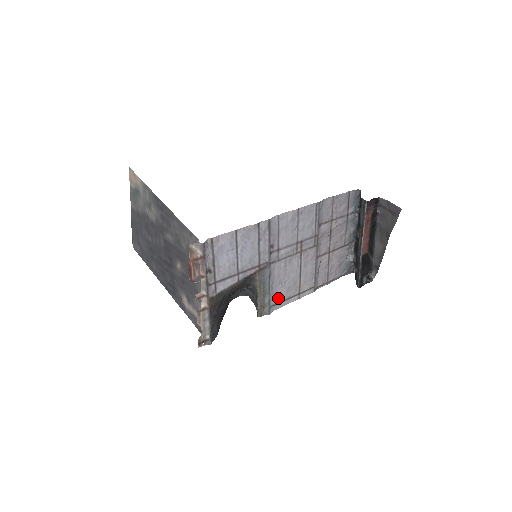
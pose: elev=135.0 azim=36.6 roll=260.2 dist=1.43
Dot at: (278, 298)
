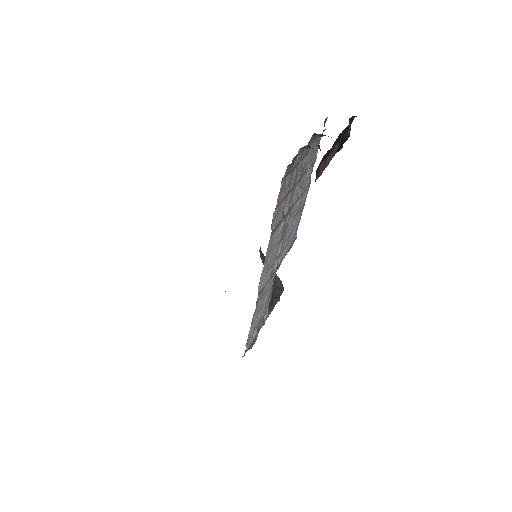
Dot at: (294, 234)
